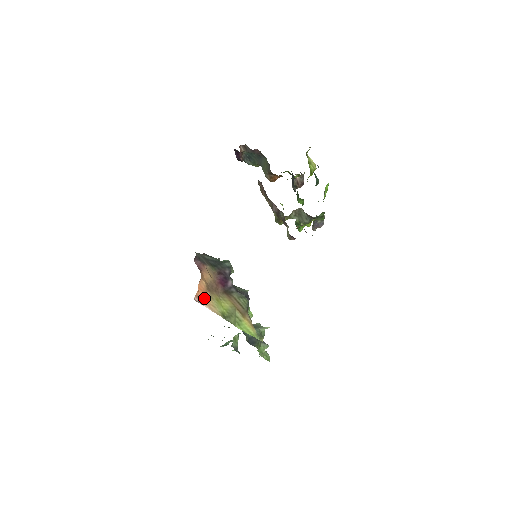
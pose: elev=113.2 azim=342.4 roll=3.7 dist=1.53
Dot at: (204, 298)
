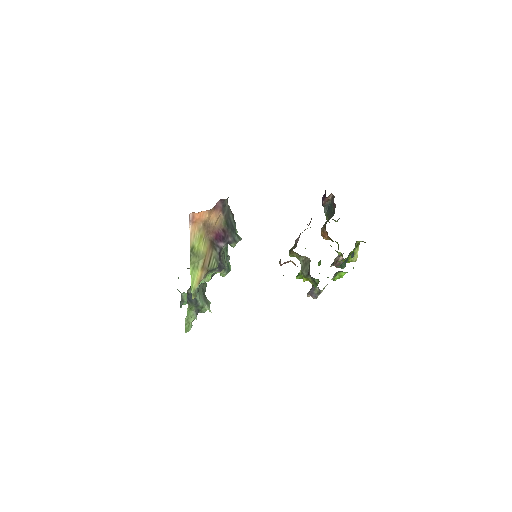
Dot at: (196, 223)
